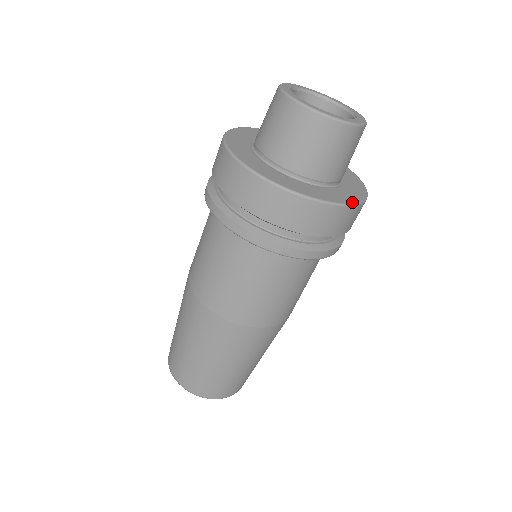
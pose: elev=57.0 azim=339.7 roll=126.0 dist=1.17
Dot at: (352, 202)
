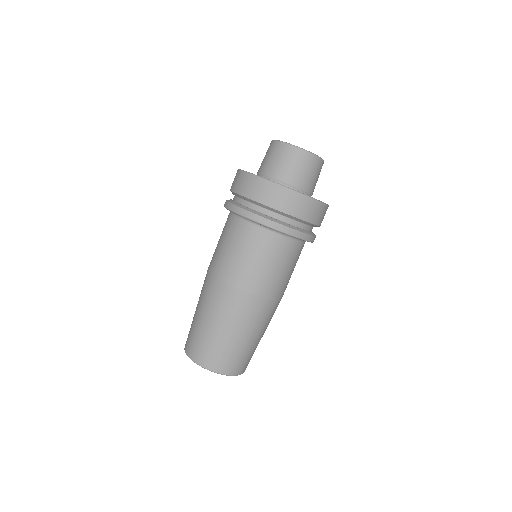
Dot at: (322, 202)
